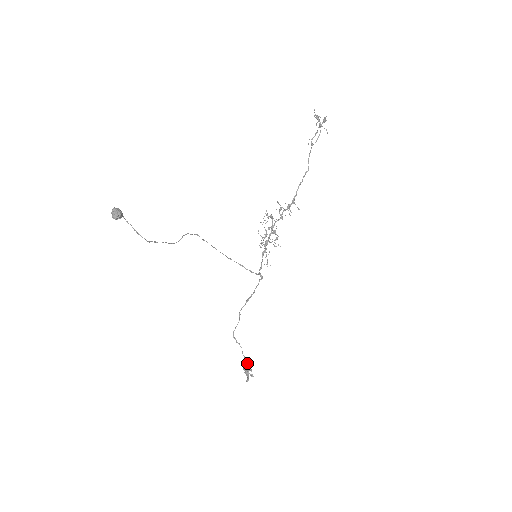
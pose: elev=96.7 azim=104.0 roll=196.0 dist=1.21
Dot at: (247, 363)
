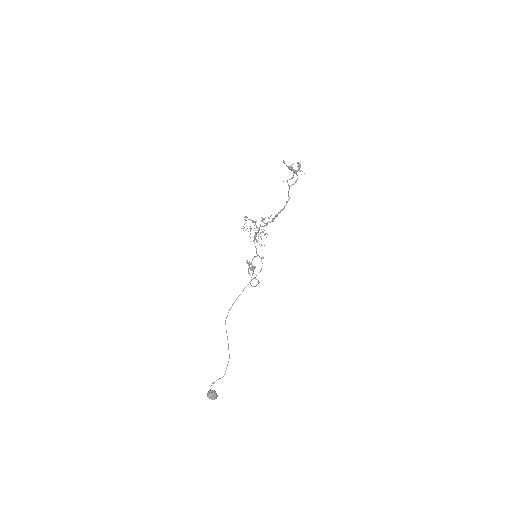
Dot at: (248, 263)
